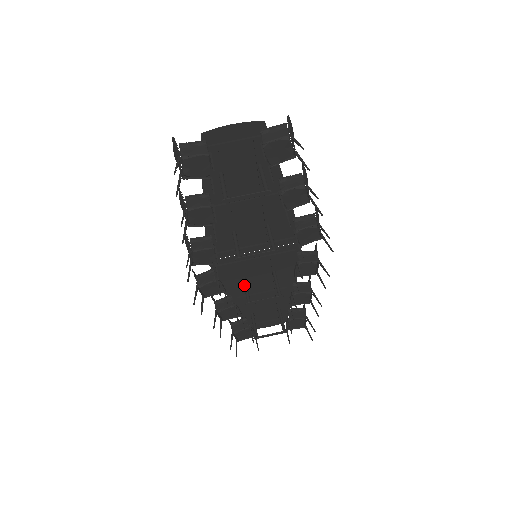
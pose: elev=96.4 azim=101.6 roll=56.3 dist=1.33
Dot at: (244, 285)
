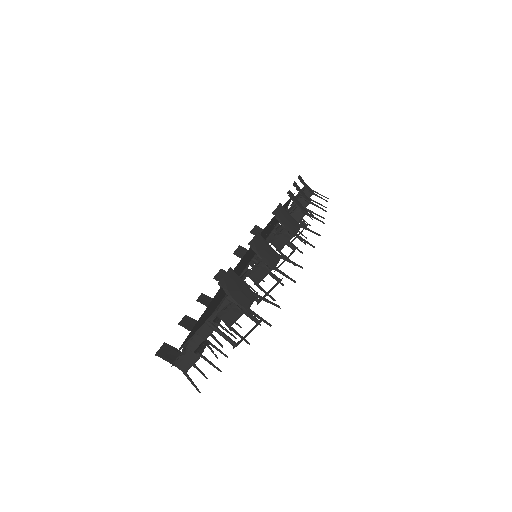
Dot at: occluded
